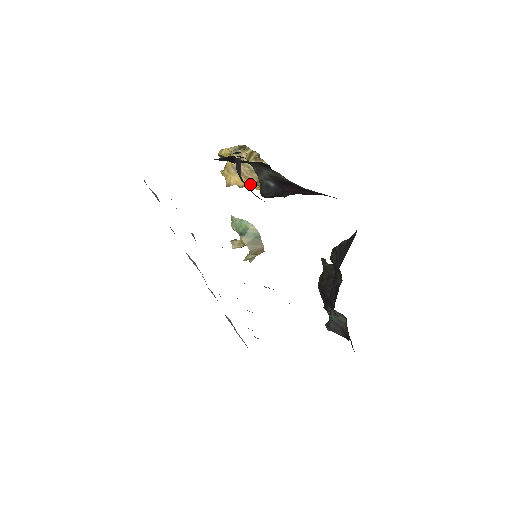
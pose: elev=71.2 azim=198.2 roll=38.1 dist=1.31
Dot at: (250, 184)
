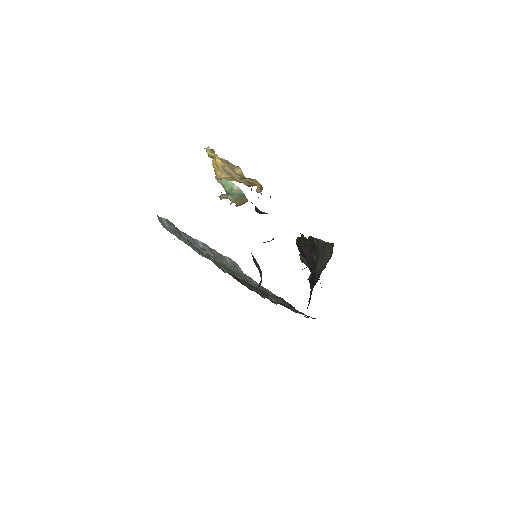
Dot at: (240, 182)
